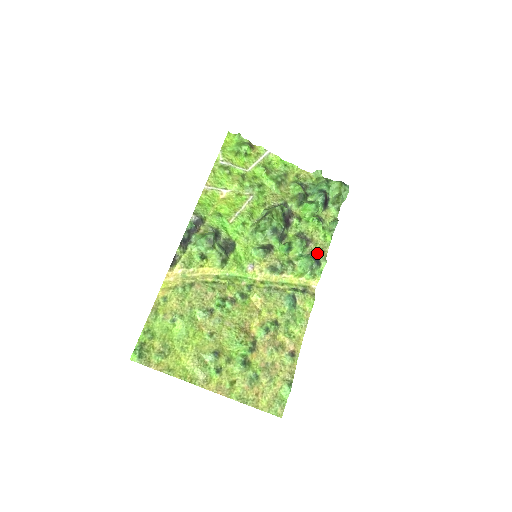
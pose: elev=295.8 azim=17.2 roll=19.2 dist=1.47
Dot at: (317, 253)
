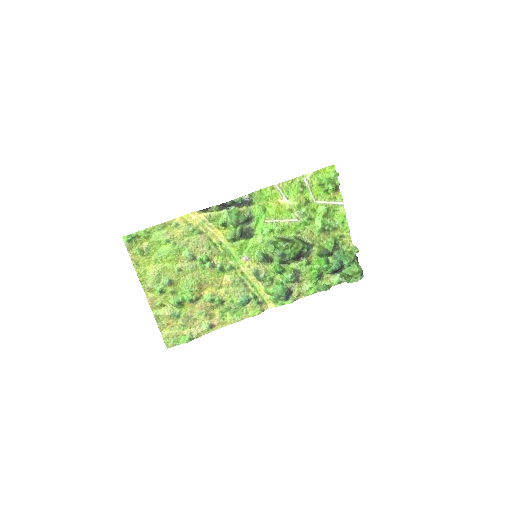
Dot at: (294, 292)
